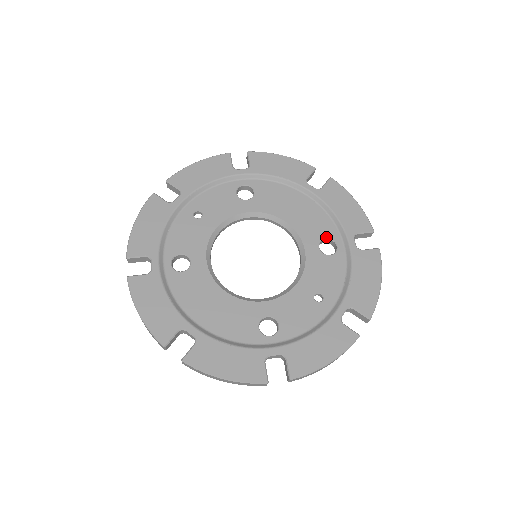
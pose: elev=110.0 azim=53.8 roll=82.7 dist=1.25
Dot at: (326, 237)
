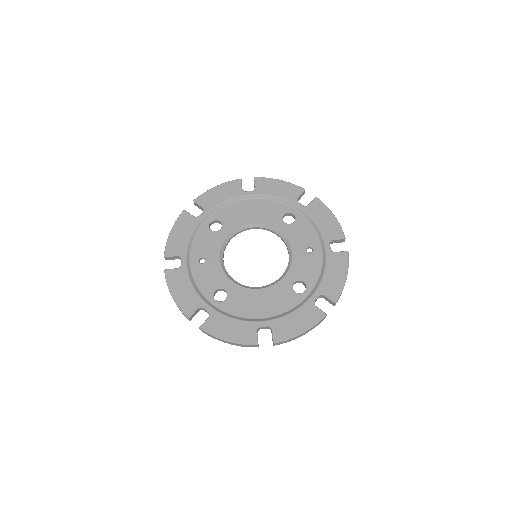
Dot at: (283, 214)
